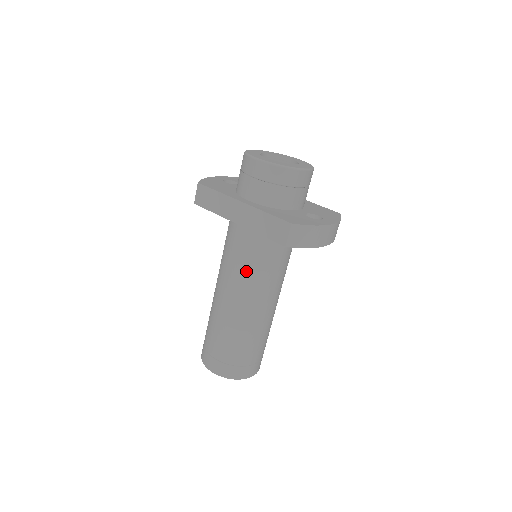
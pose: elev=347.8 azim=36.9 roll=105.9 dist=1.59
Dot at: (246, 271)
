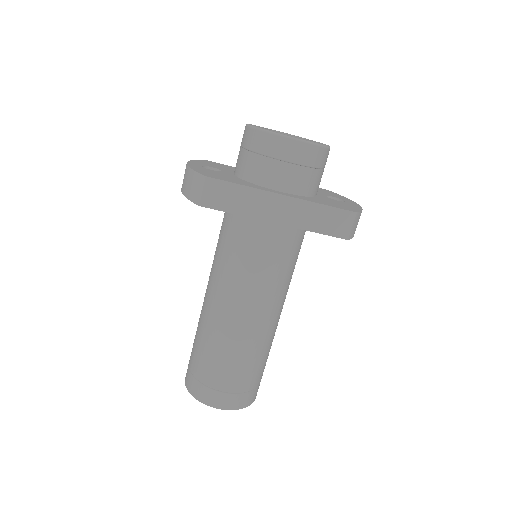
Dot at: (274, 278)
